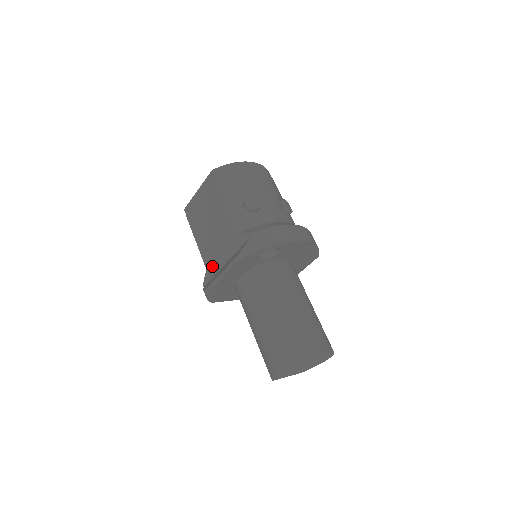
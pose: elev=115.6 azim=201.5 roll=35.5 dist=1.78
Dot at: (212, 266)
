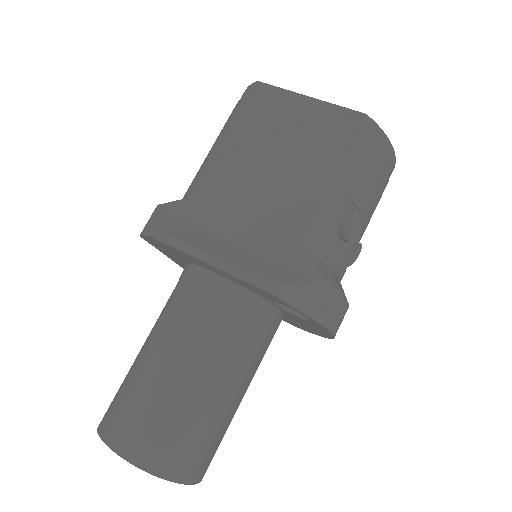
Dot at: (205, 210)
